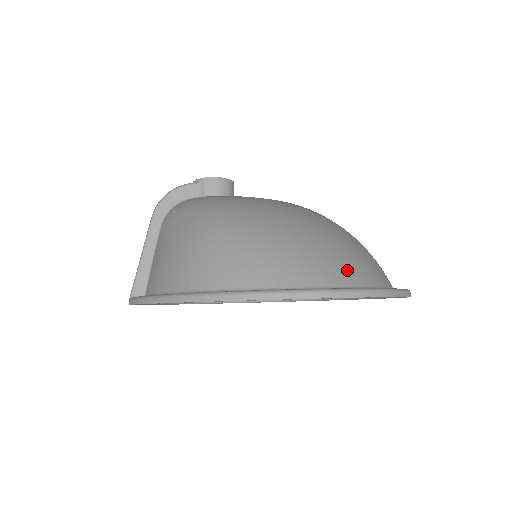
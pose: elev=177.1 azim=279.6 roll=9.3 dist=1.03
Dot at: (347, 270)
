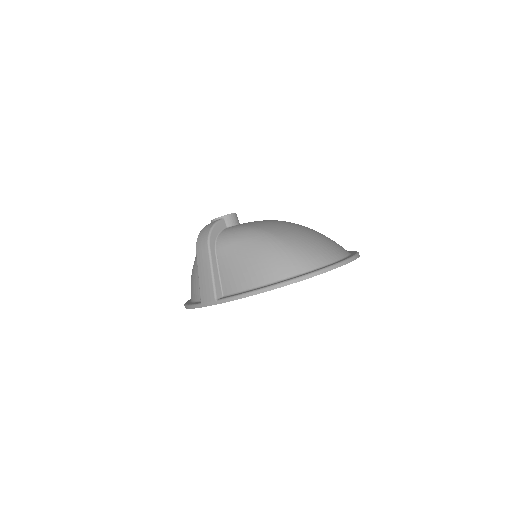
Dot at: (341, 248)
